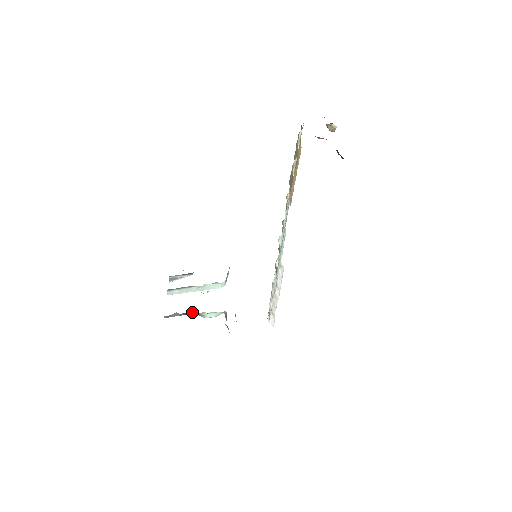
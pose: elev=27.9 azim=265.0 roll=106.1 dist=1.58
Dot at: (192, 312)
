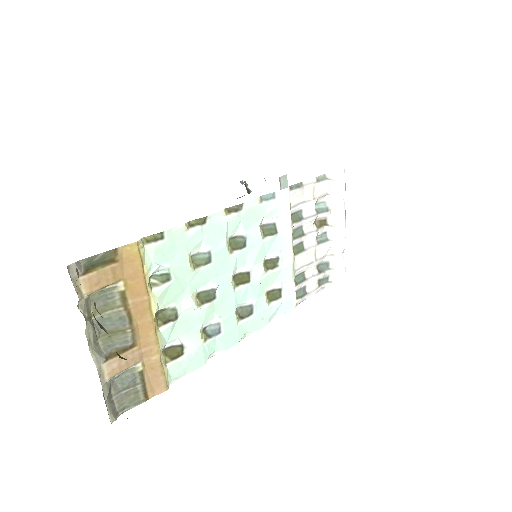
Dot at: occluded
